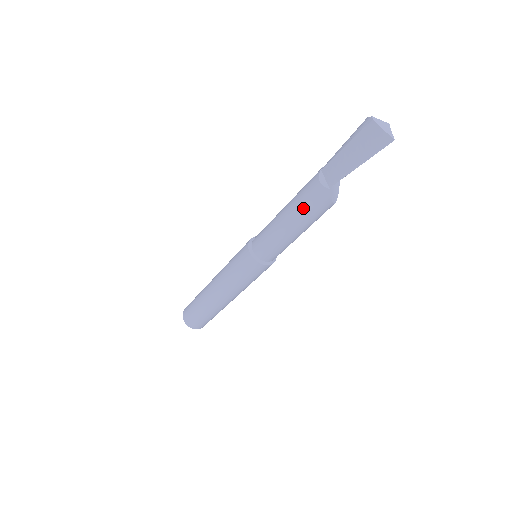
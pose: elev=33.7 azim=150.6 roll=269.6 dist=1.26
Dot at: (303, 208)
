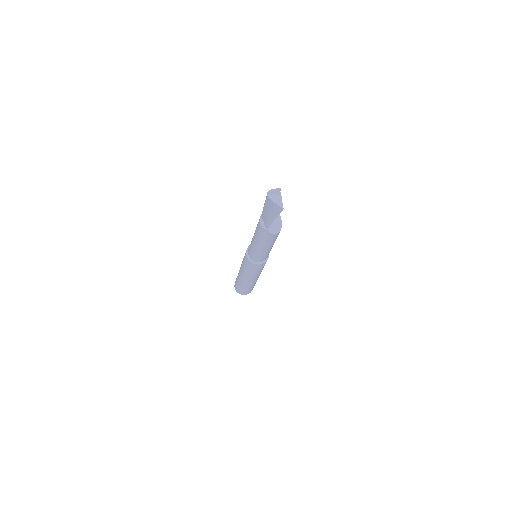
Dot at: (260, 238)
